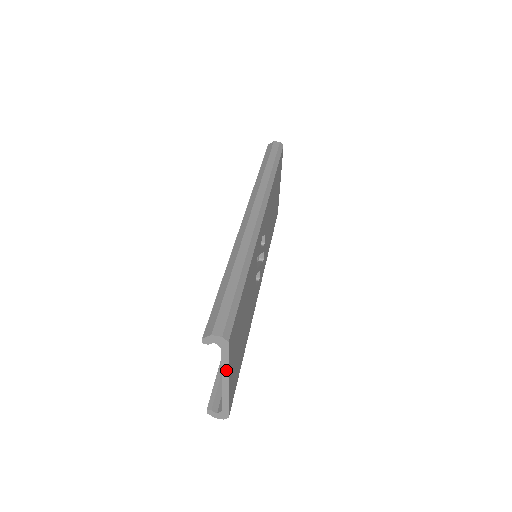
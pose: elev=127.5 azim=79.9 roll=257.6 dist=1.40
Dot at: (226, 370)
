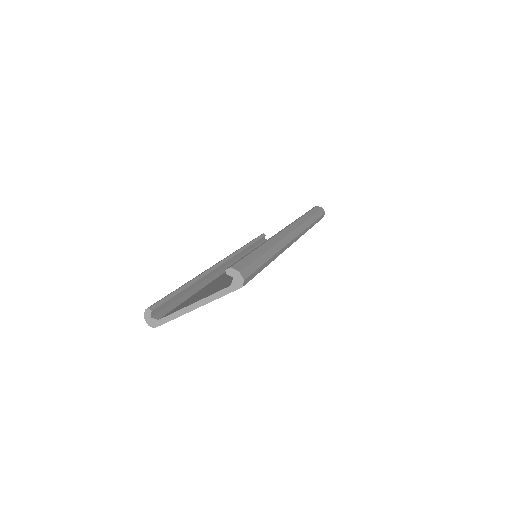
Dot at: (210, 300)
